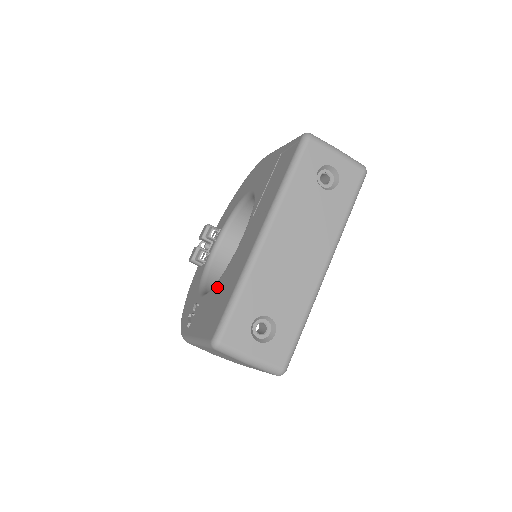
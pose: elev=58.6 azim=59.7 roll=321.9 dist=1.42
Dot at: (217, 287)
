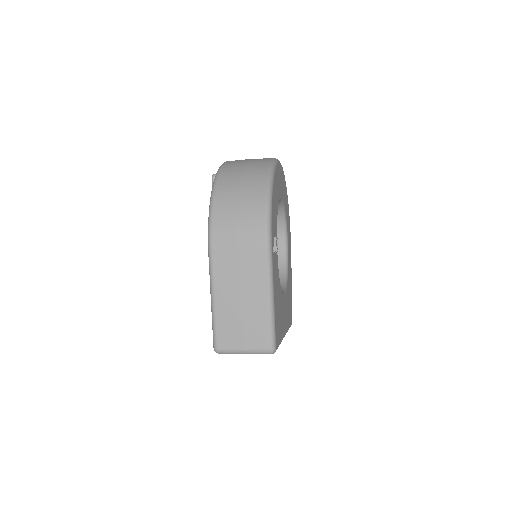
Dot at: occluded
